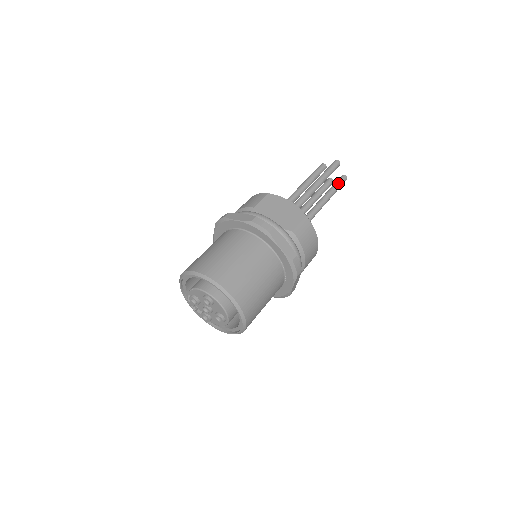
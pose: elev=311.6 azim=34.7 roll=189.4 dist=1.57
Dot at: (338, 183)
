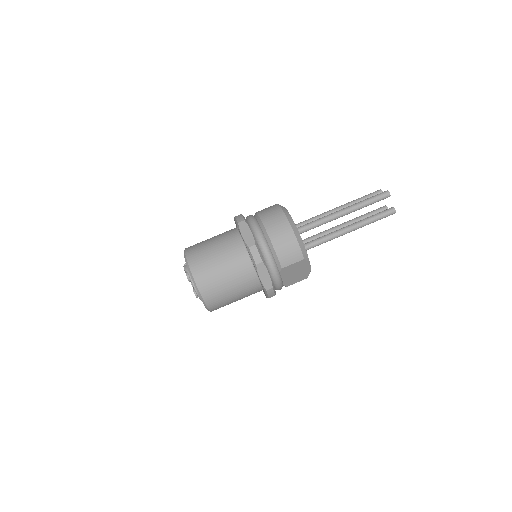
Dot at: occluded
